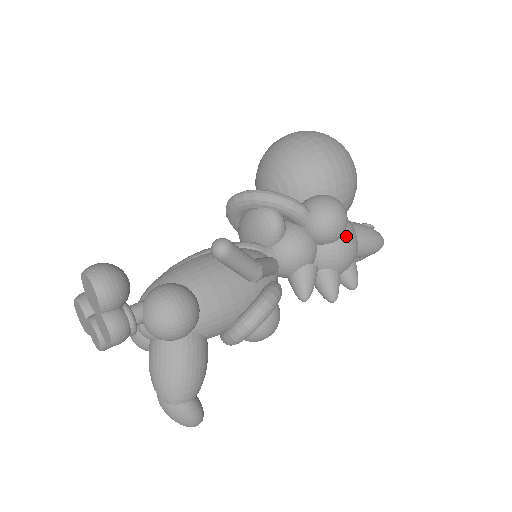
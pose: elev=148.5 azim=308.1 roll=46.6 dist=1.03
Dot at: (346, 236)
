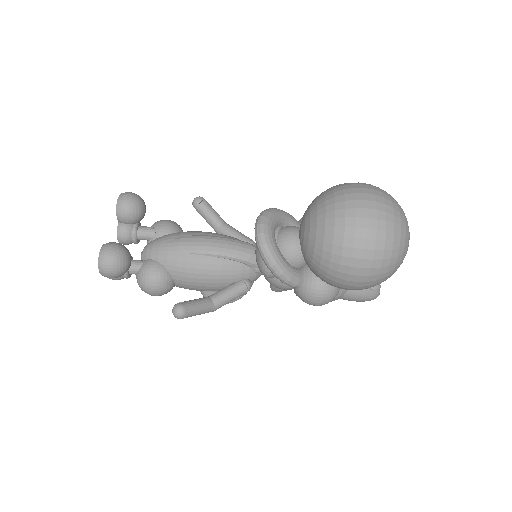
Dot at: occluded
